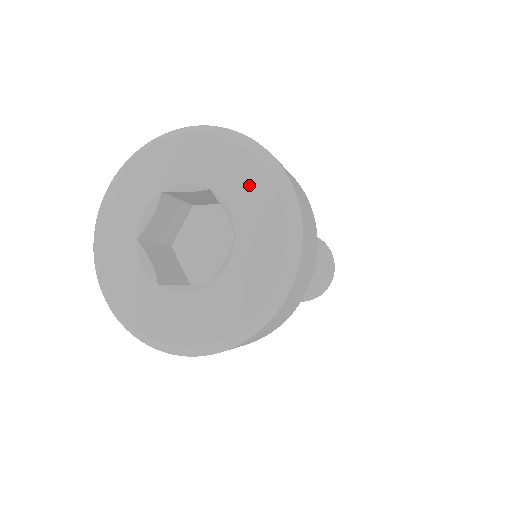
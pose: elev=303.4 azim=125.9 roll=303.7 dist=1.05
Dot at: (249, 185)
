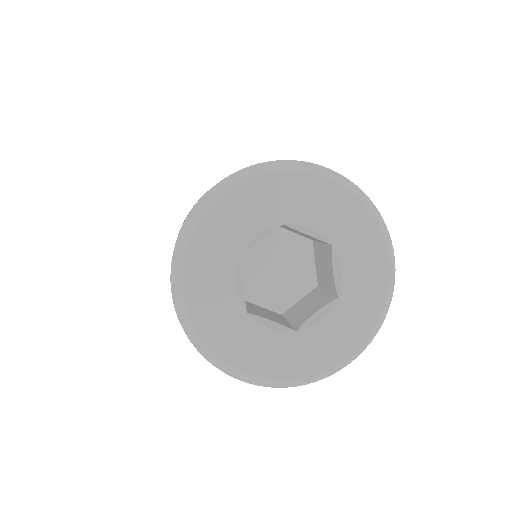
Dot at: (315, 198)
